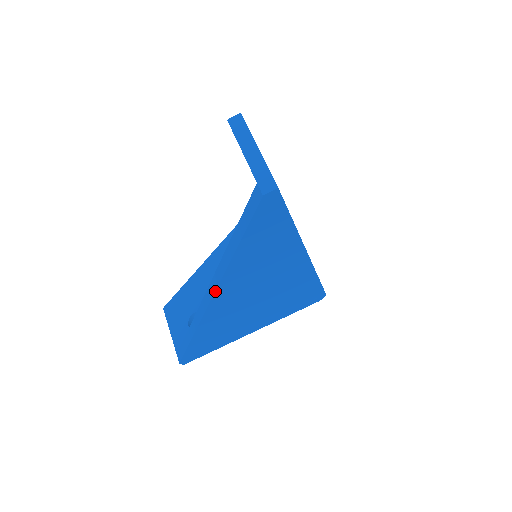
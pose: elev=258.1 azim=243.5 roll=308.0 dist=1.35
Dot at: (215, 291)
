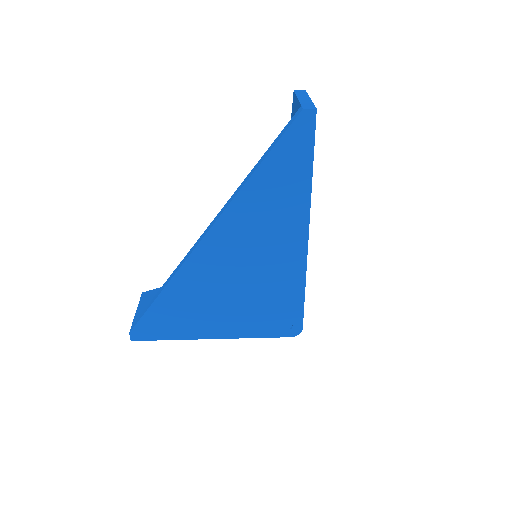
Dot at: (216, 221)
